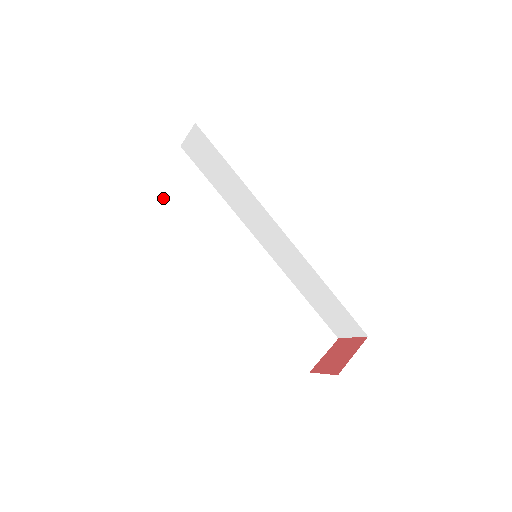
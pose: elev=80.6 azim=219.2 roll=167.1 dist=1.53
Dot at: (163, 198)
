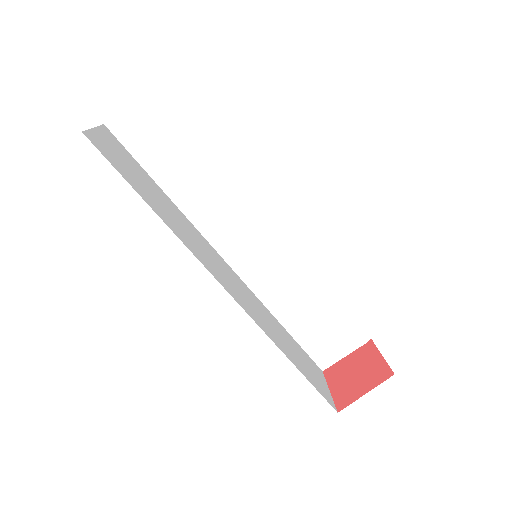
Dot at: (137, 160)
